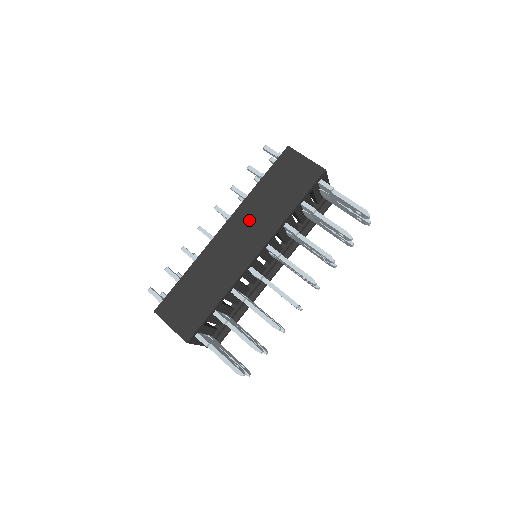
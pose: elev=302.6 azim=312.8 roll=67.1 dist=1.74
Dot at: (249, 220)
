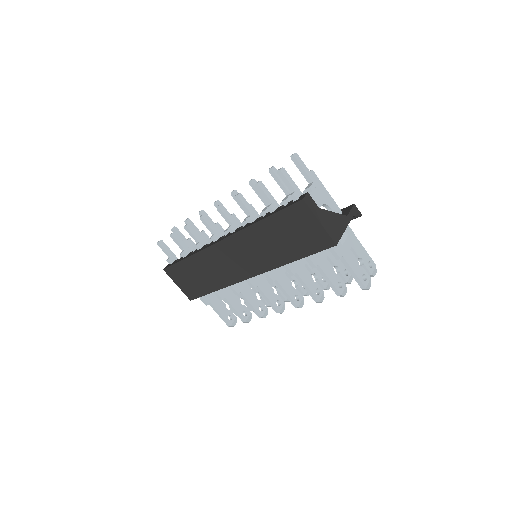
Dot at: (248, 248)
